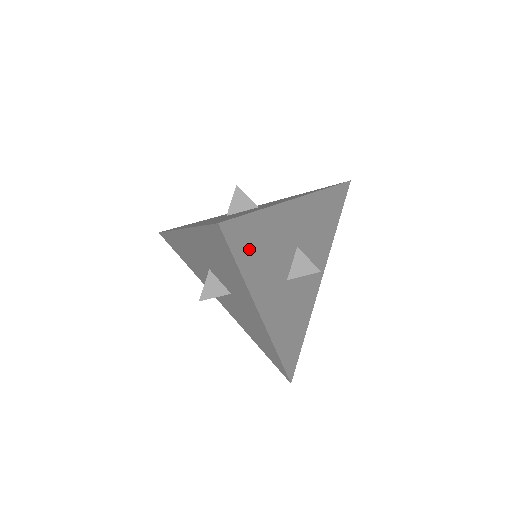
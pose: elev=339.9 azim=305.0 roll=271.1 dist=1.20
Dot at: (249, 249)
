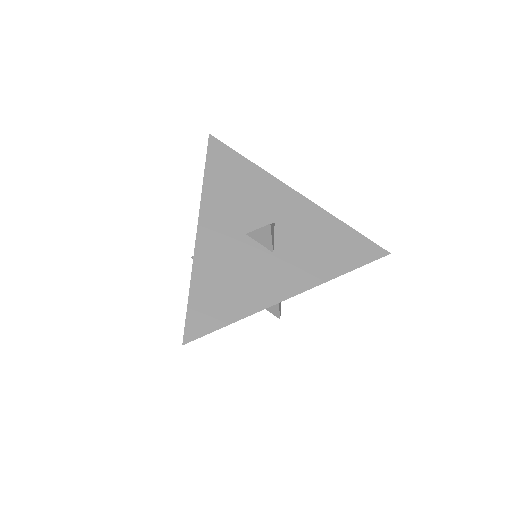
Dot at: (222, 170)
